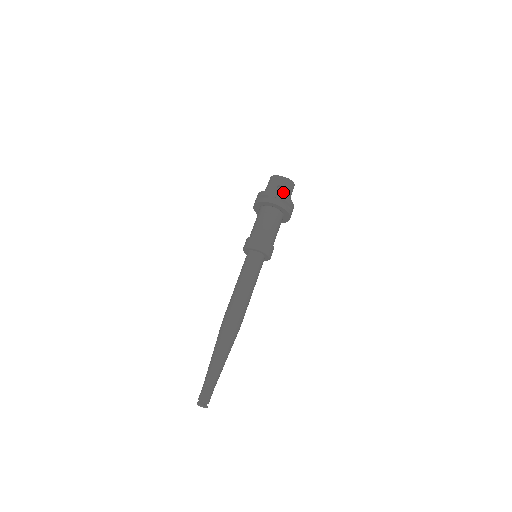
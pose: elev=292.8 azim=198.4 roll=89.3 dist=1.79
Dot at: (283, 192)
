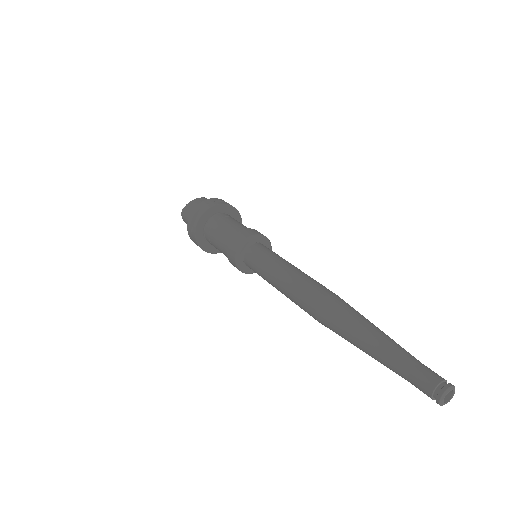
Dot at: occluded
